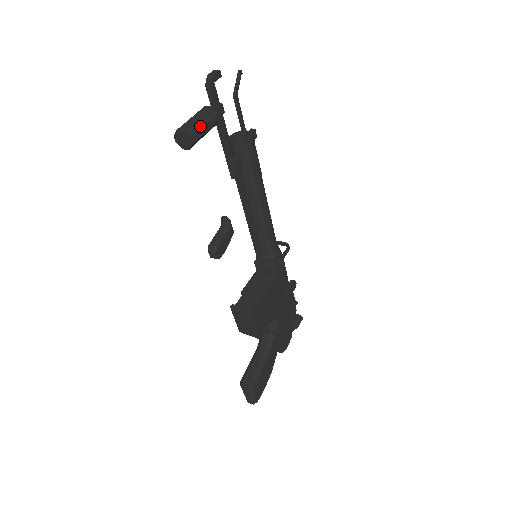
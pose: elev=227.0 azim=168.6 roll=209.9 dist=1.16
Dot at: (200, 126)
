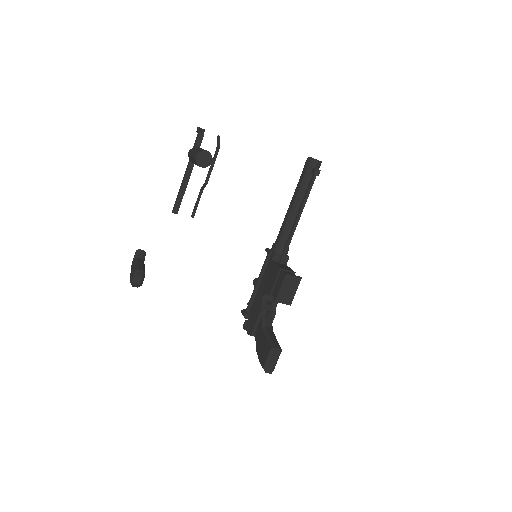
Dot at: occluded
